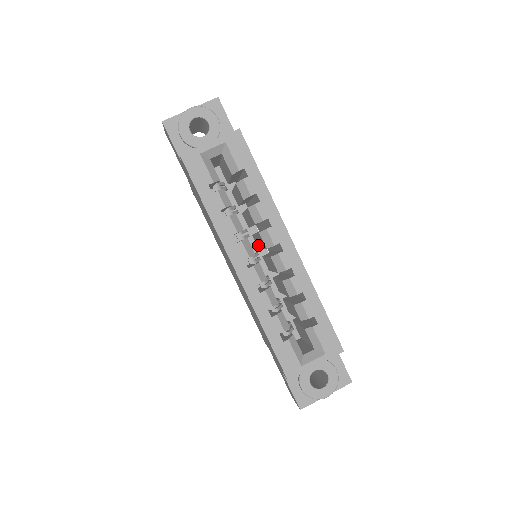
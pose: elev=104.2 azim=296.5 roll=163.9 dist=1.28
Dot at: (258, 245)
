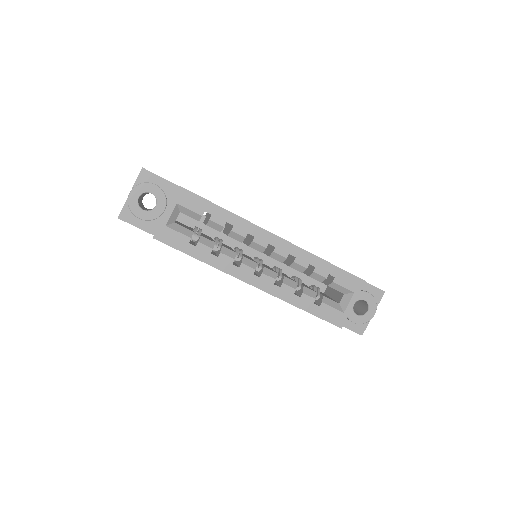
Dot at: occluded
